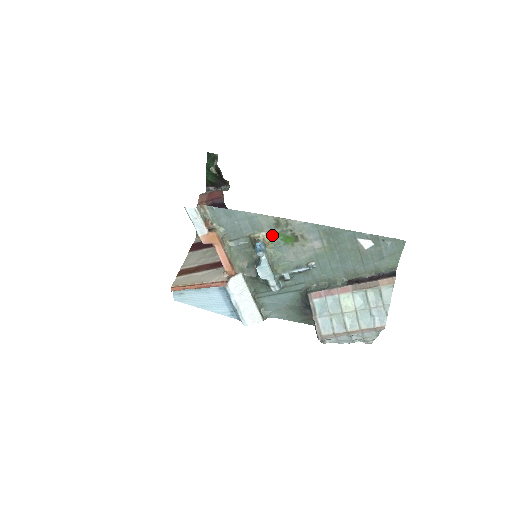
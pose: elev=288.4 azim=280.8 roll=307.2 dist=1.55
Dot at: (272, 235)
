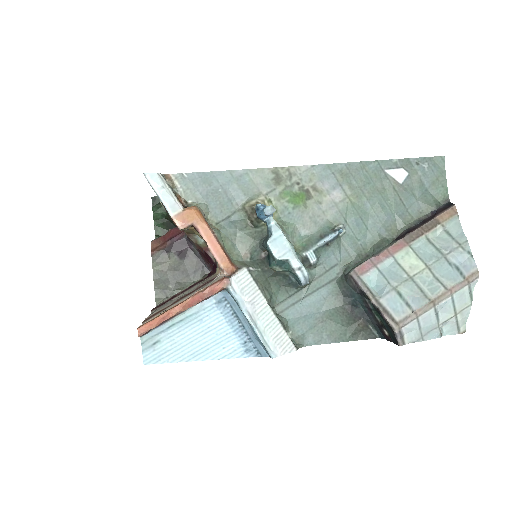
Dot at: (274, 198)
